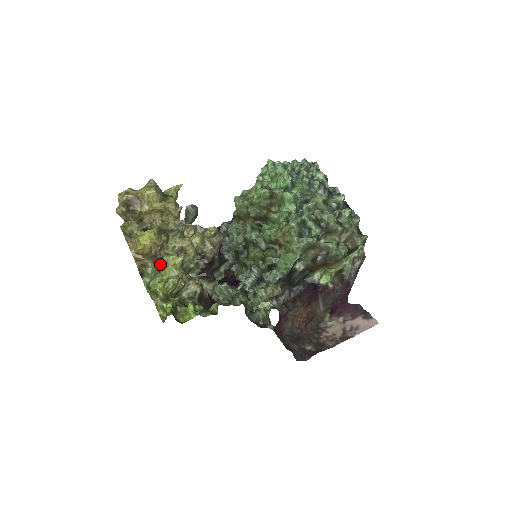
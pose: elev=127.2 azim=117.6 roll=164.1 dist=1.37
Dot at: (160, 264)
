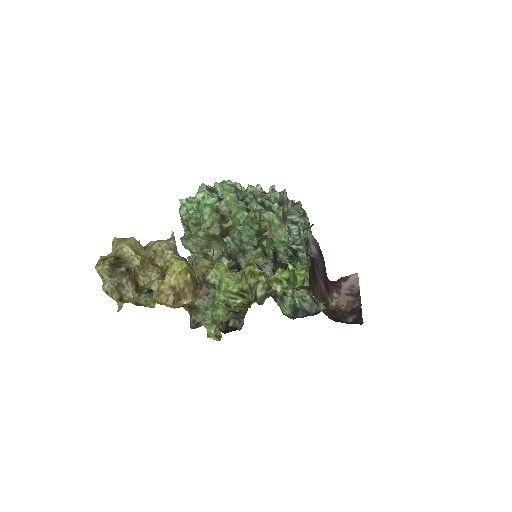
Dot at: (208, 290)
